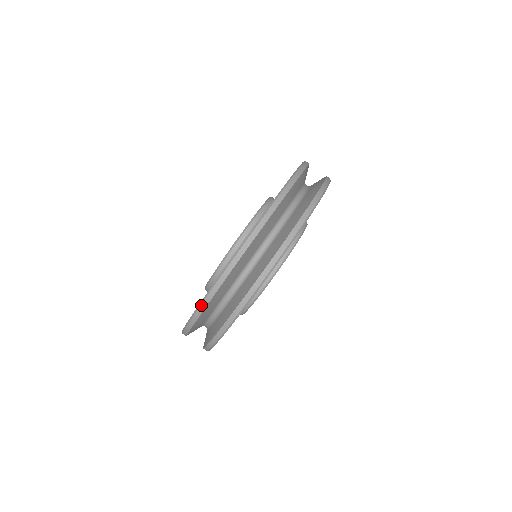
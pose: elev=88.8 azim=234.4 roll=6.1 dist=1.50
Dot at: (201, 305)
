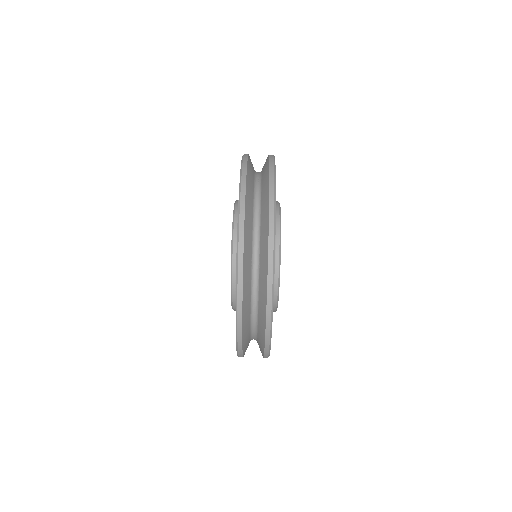
Dot at: (238, 348)
